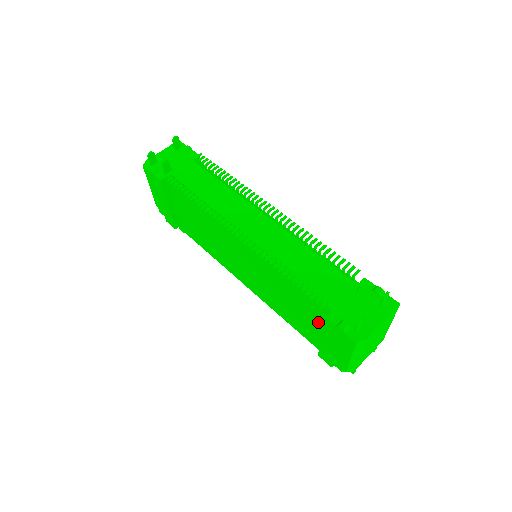
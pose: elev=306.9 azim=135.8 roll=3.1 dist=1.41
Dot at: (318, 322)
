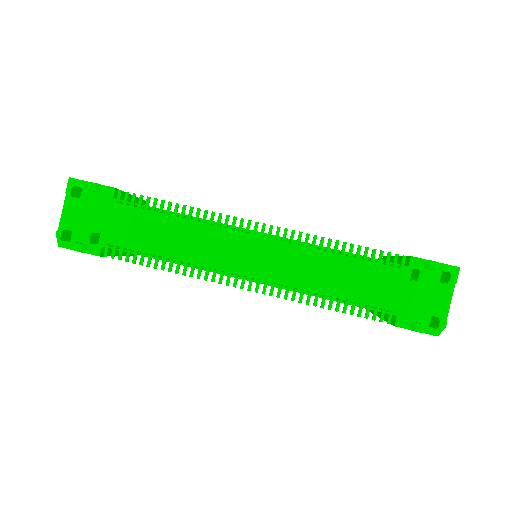
Dot at: occluded
